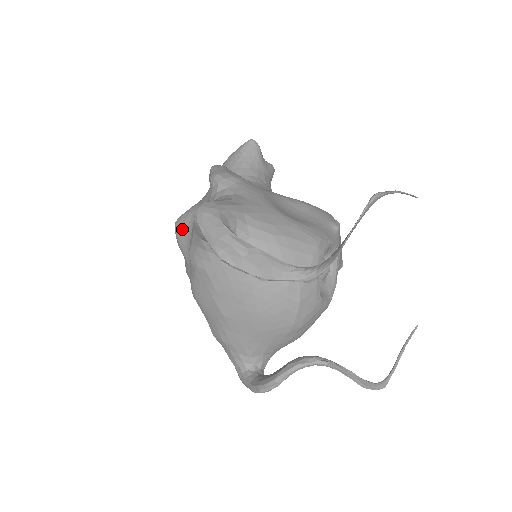
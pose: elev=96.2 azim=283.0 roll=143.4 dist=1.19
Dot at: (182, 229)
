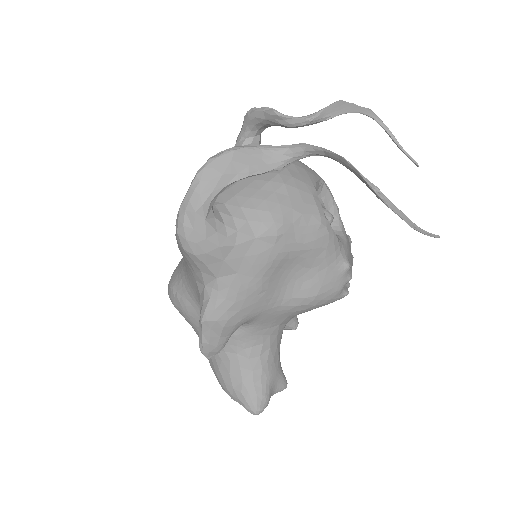
Dot at: occluded
